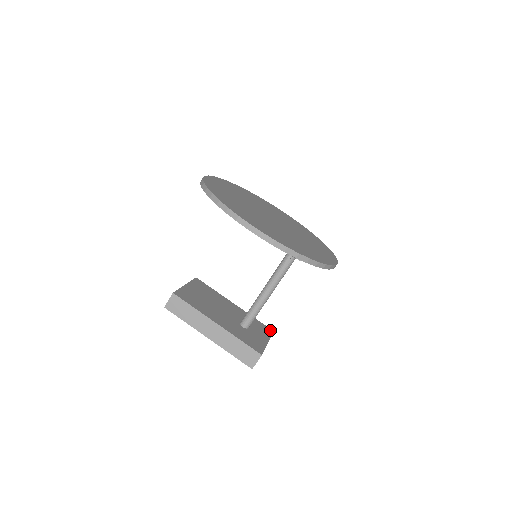
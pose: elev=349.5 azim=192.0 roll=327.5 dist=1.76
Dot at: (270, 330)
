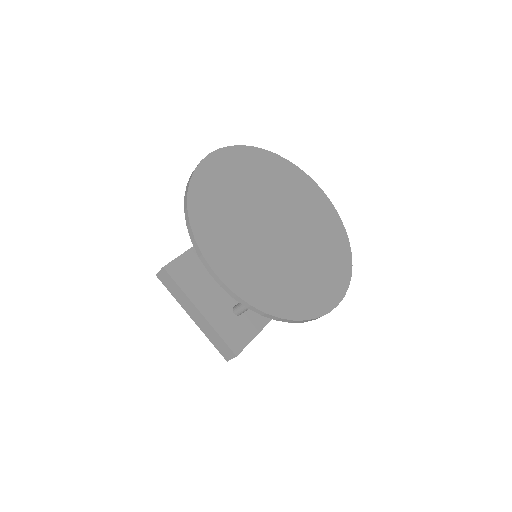
Dot at: occluded
